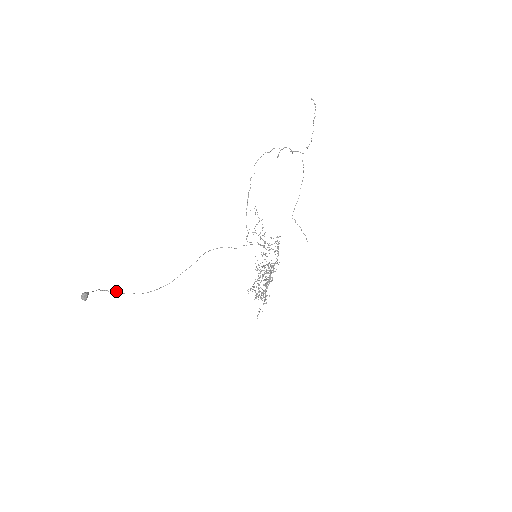
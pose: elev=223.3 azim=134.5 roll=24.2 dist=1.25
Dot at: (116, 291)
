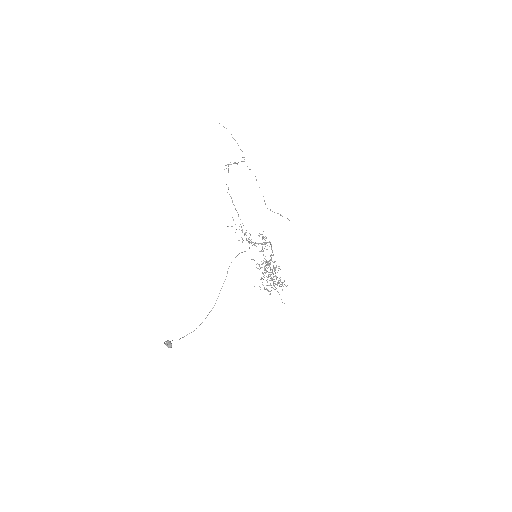
Dot at: occluded
